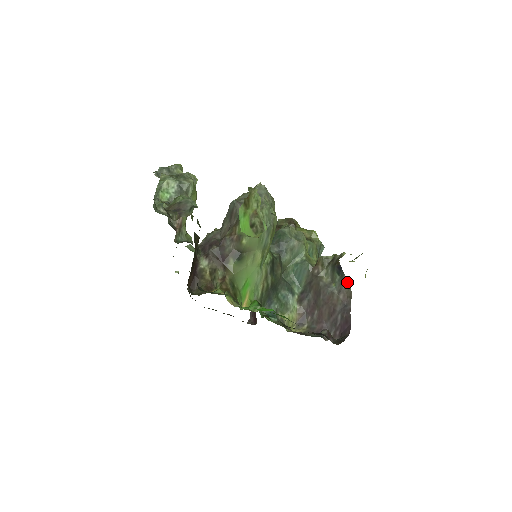
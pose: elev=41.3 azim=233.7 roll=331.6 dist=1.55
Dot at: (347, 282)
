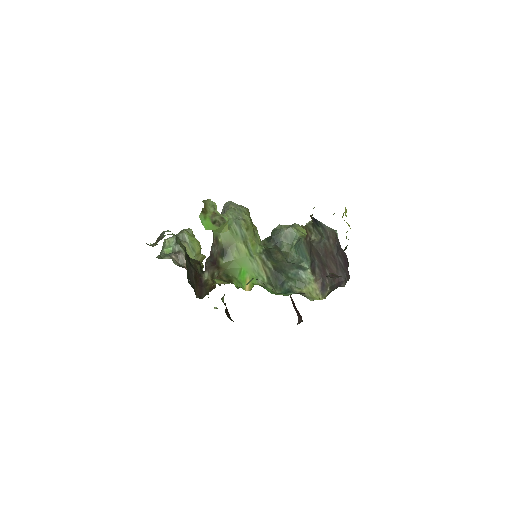
Dot at: (327, 226)
